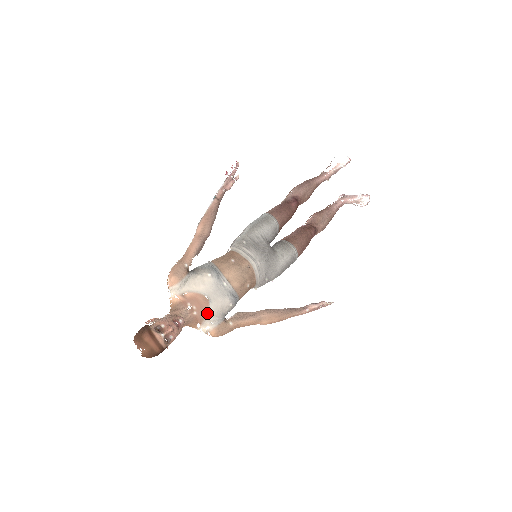
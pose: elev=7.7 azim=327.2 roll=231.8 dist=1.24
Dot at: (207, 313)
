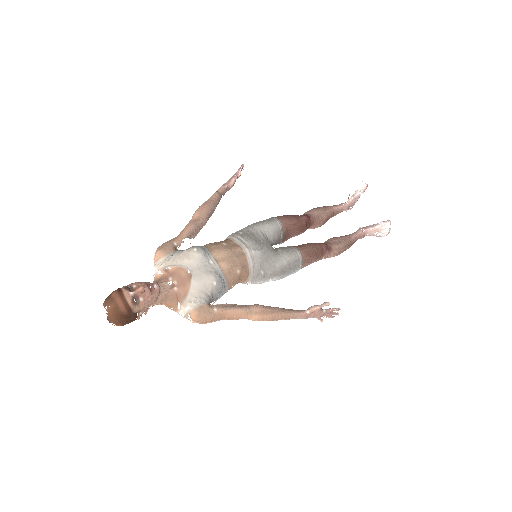
Dot at: (188, 290)
